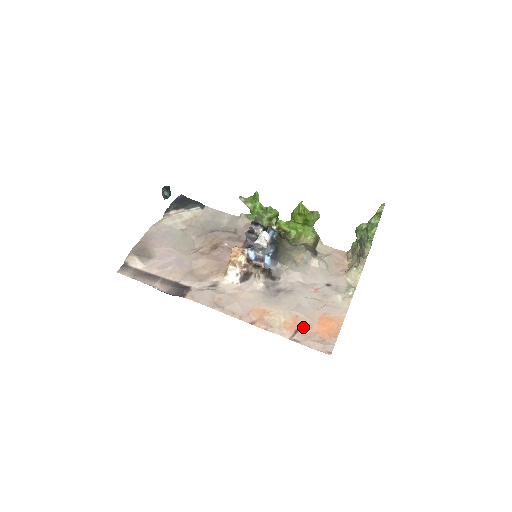
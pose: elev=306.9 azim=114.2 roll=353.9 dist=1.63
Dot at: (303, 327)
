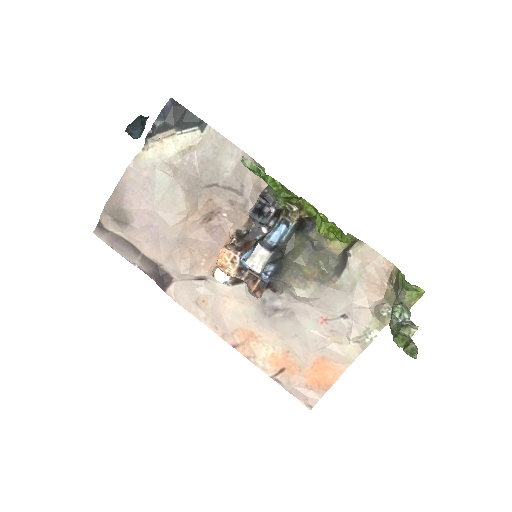
Dot at: (291, 367)
